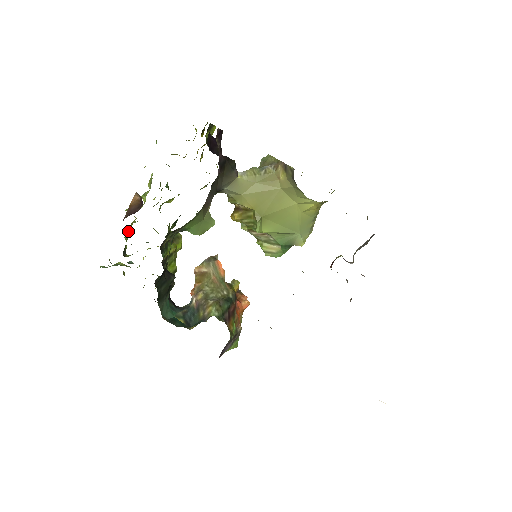
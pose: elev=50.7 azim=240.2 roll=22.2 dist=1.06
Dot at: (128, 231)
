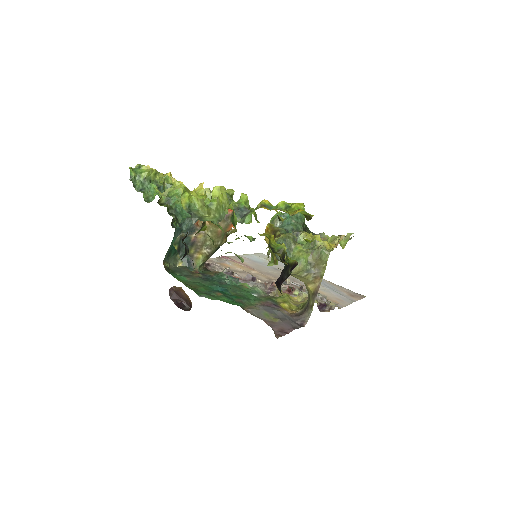
Dot at: occluded
